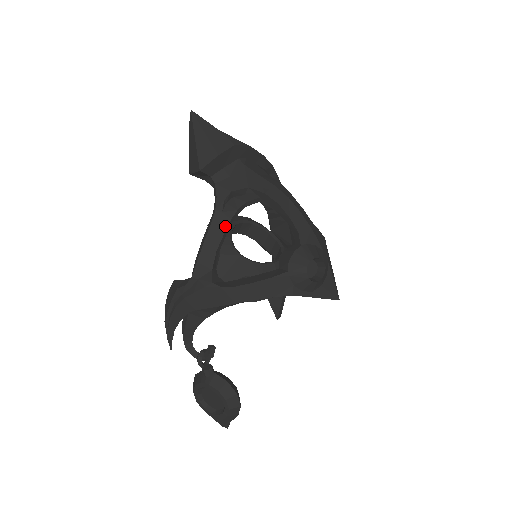
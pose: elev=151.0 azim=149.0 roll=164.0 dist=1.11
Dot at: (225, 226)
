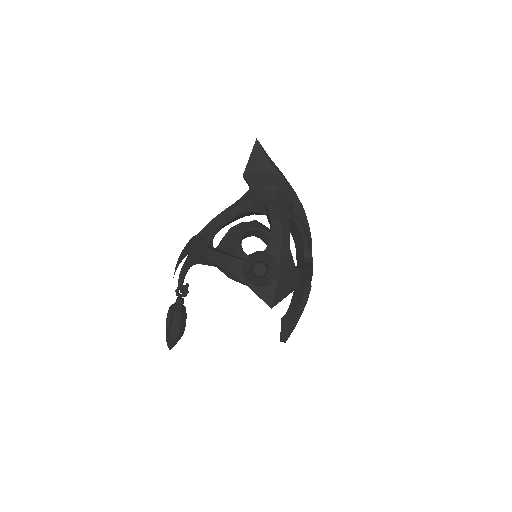
Dot at: (233, 214)
